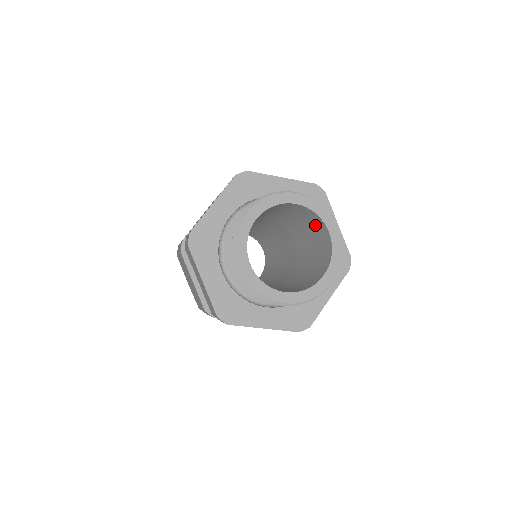
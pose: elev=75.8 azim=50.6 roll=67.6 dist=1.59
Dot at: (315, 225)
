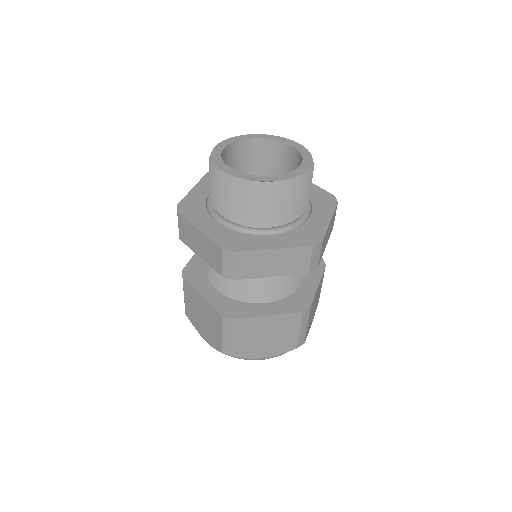
Dot at: (282, 160)
